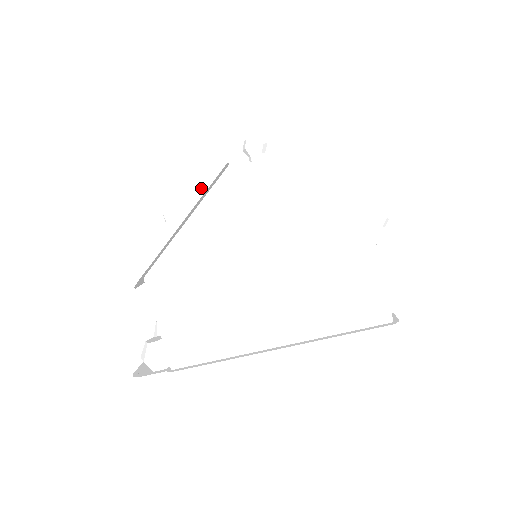
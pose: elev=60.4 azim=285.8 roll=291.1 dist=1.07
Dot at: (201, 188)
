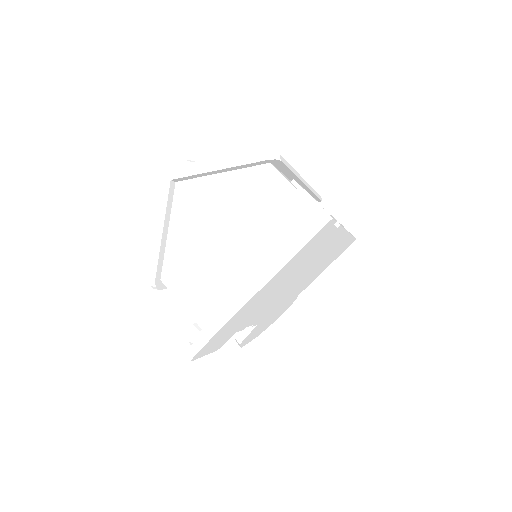
Dot at: (164, 203)
